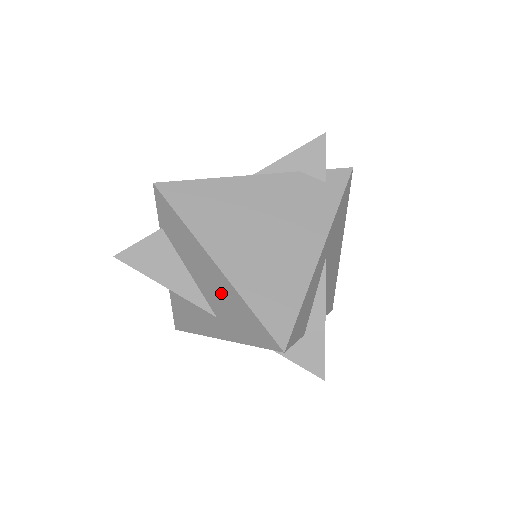
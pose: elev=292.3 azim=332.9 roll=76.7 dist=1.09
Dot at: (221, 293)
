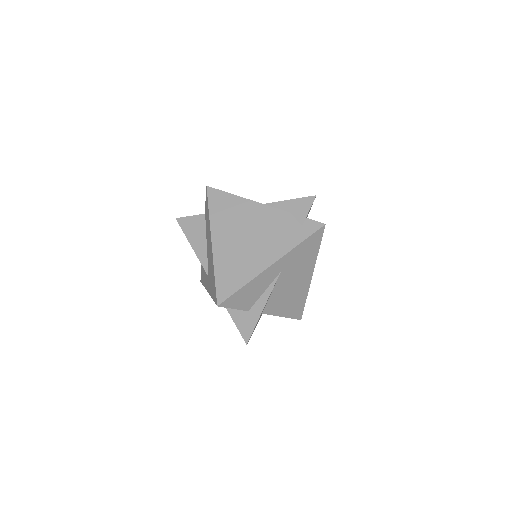
Dot at: (211, 261)
